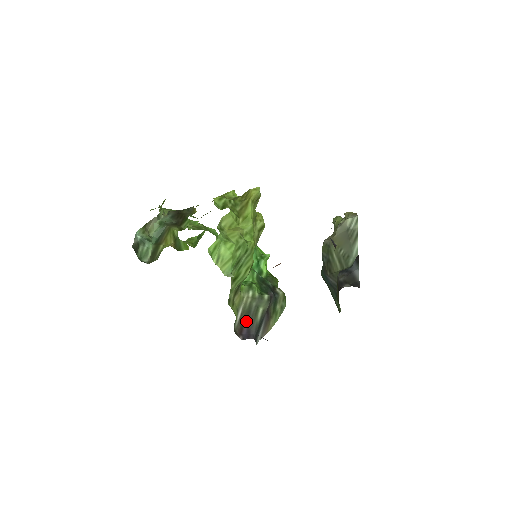
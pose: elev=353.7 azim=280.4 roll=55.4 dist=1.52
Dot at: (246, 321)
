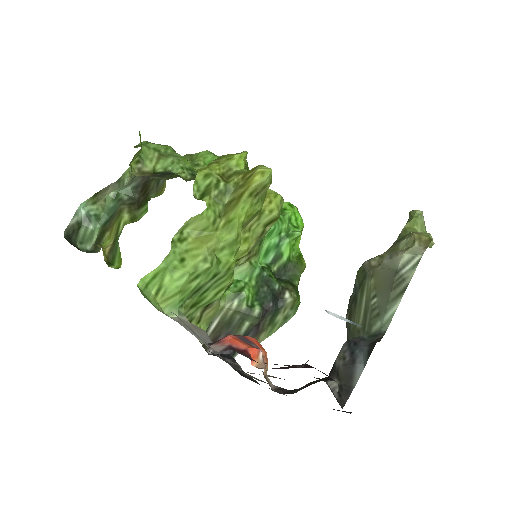
Dot at: (223, 332)
